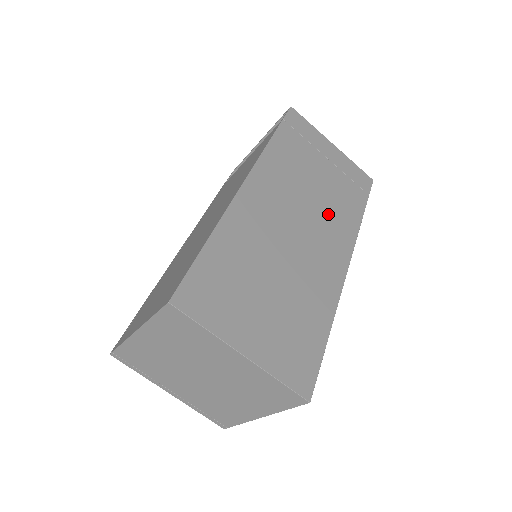
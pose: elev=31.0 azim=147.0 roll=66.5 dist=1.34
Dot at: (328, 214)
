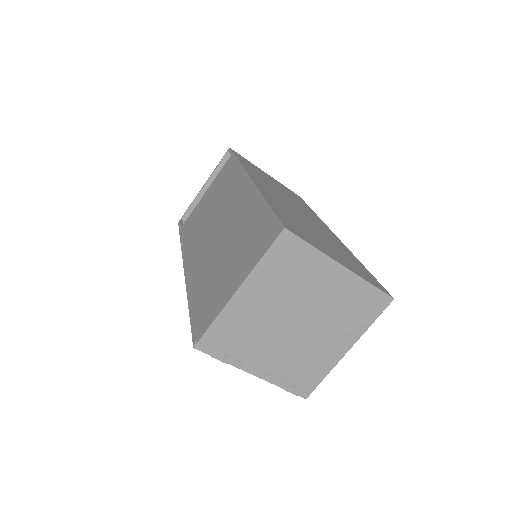
Dot at: (301, 207)
